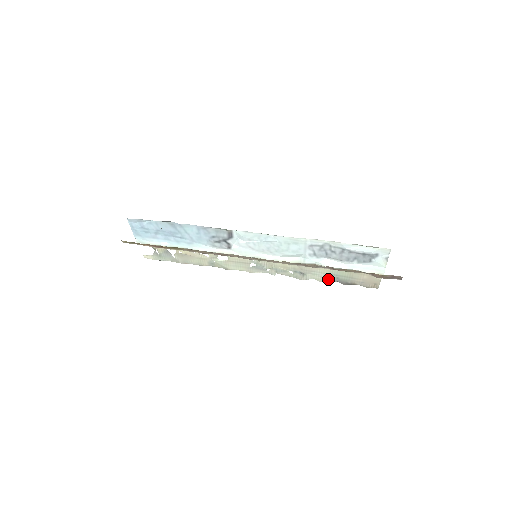
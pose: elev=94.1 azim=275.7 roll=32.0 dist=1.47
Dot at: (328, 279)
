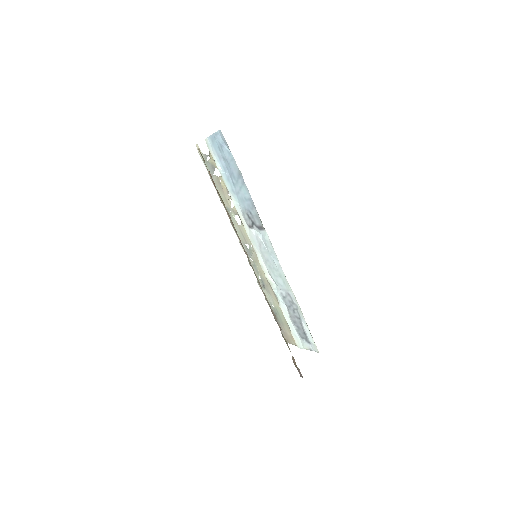
Dot at: (271, 306)
